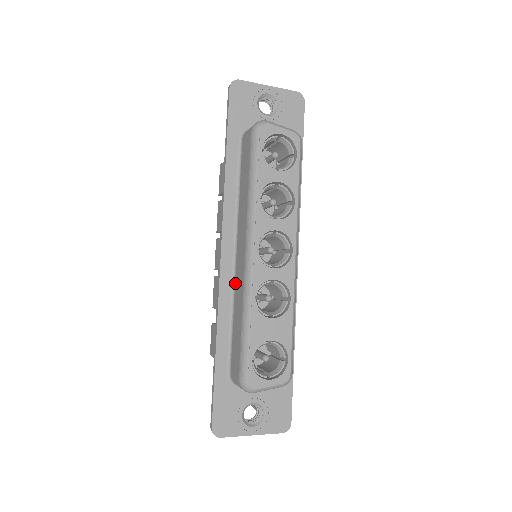
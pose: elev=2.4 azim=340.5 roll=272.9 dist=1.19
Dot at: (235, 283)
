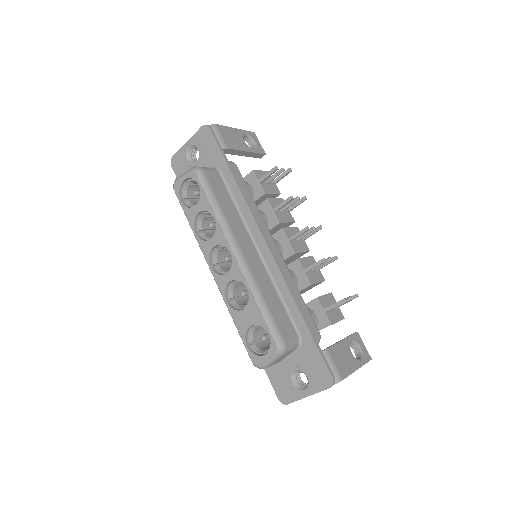
Dot at: occluded
